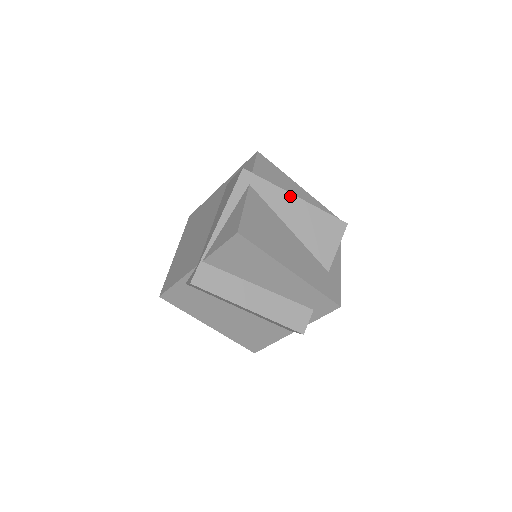
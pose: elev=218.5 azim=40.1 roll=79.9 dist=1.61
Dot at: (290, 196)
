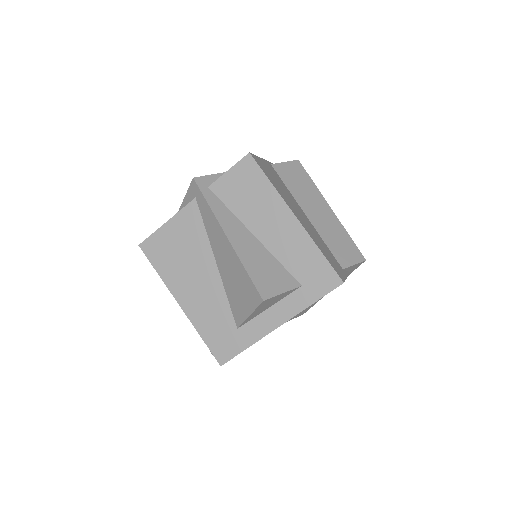
Dot at: (221, 231)
